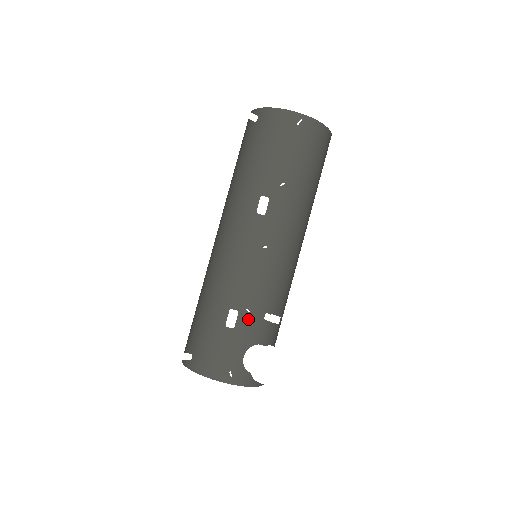
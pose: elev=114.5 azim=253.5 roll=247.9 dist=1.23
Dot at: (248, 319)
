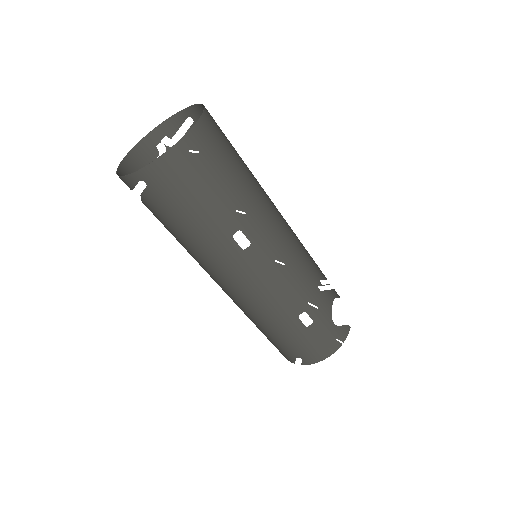
Dot at: occluded
